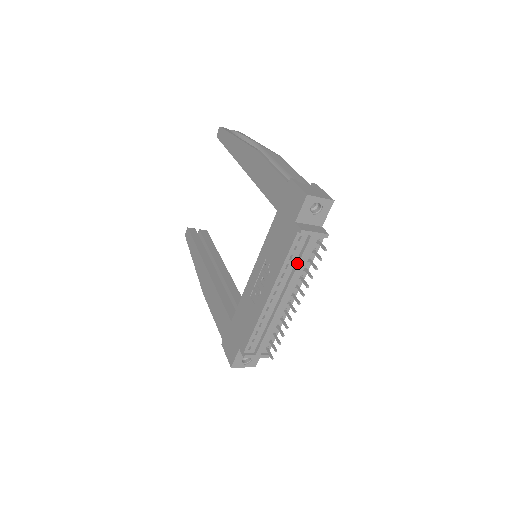
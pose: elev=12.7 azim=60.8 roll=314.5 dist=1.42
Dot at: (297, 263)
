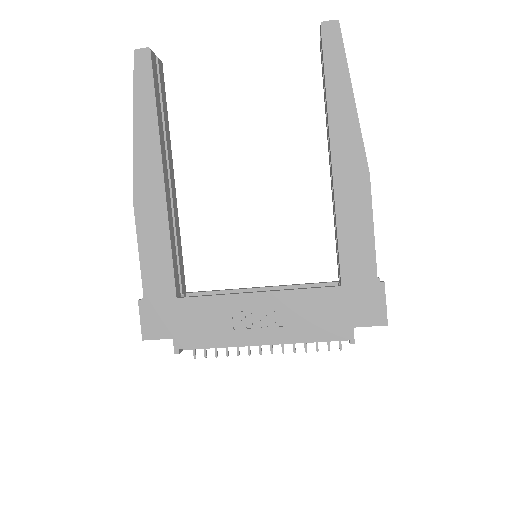
Dot at: occluded
